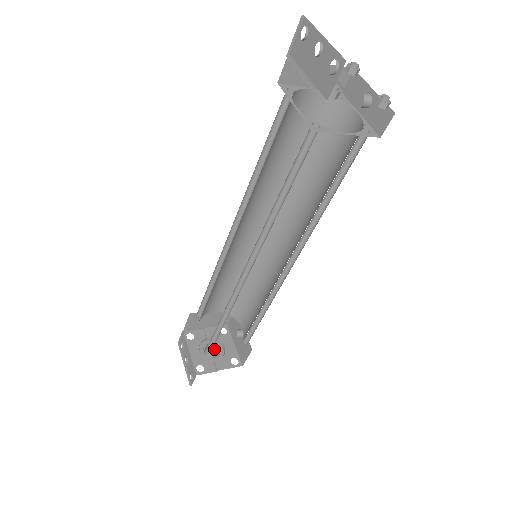
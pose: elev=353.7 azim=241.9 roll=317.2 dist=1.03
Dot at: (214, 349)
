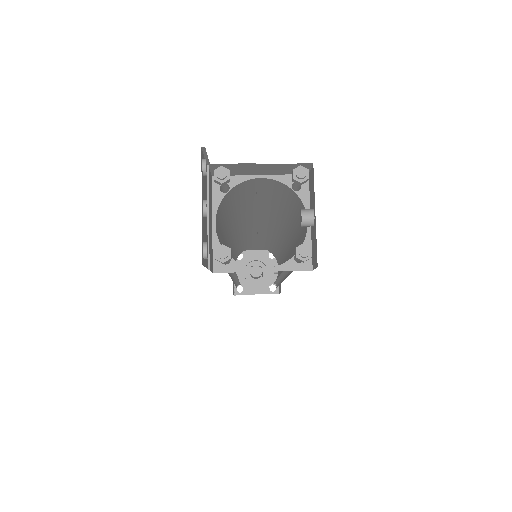
Dot at: (254, 276)
